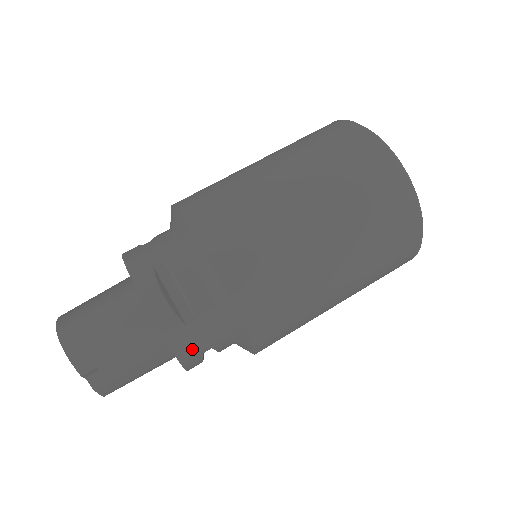
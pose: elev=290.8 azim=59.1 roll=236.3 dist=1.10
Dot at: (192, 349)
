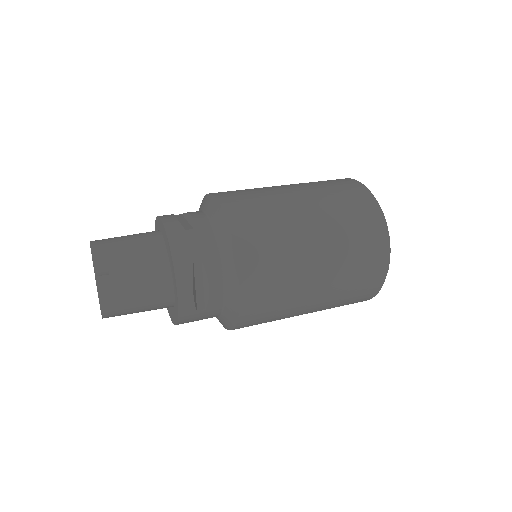
Dot at: (185, 250)
